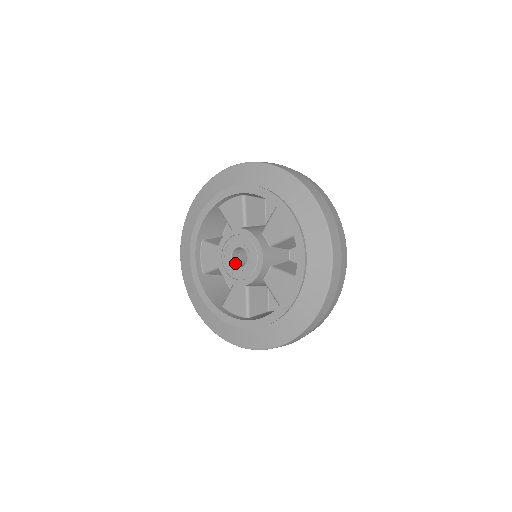
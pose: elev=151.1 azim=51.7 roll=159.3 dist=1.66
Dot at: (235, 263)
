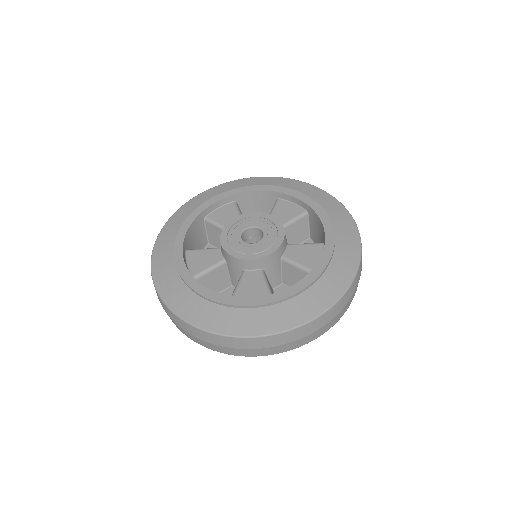
Dot at: (246, 244)
